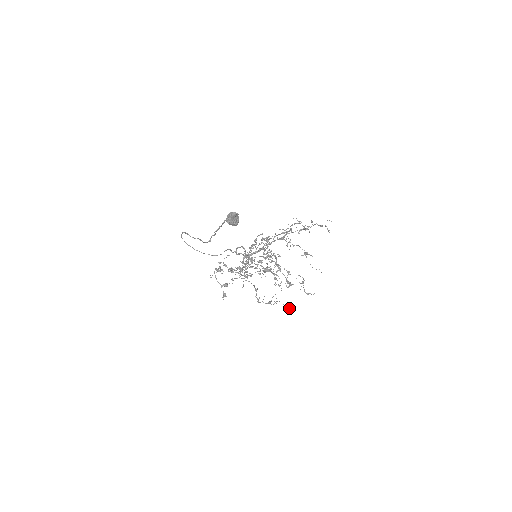
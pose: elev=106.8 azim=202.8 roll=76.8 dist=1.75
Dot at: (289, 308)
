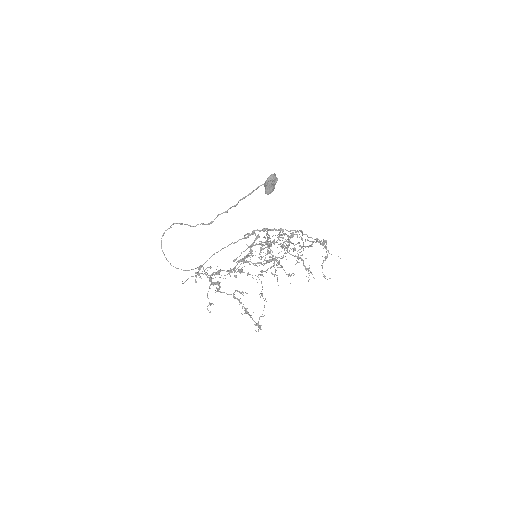
Dot at: occluded
